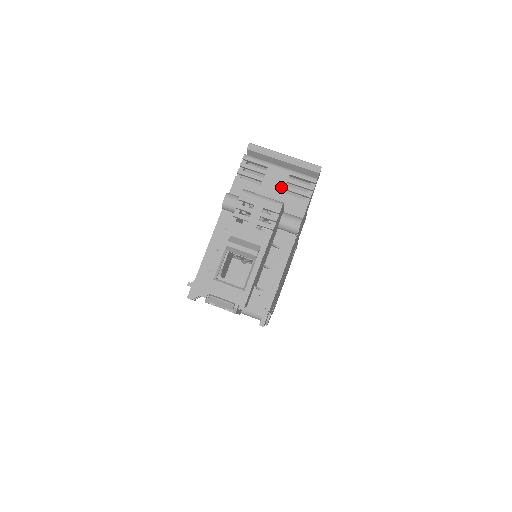
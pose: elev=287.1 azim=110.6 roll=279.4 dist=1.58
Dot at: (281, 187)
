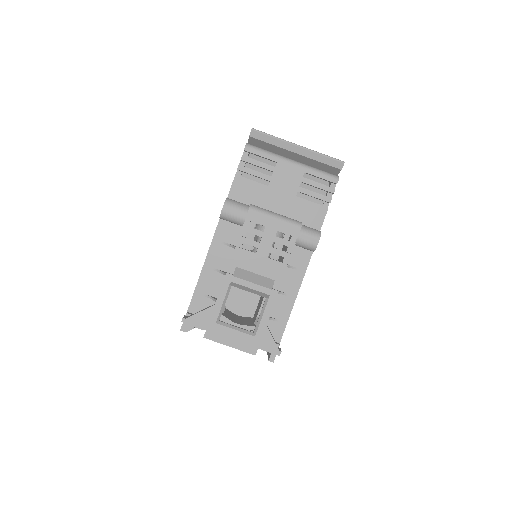
Dot at: (293, 189)
